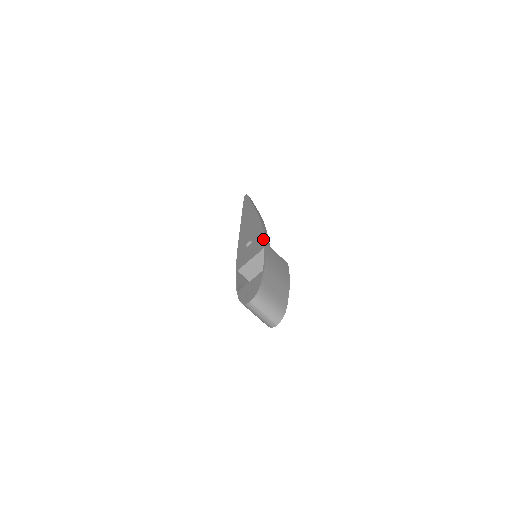
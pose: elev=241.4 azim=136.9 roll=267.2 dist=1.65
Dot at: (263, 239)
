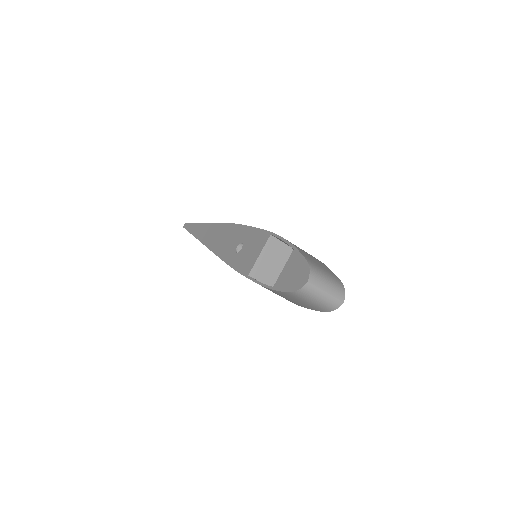
Dot at: (259, 230)
